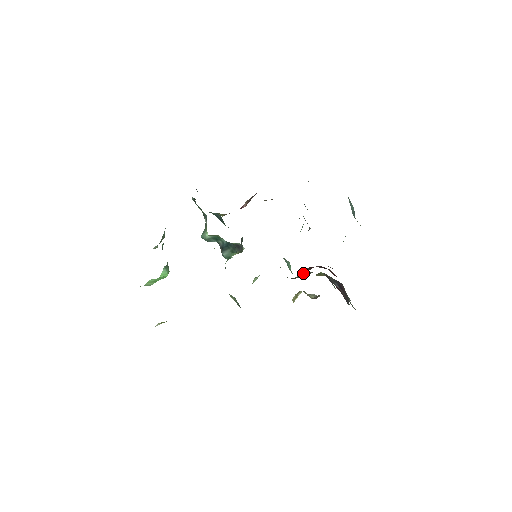
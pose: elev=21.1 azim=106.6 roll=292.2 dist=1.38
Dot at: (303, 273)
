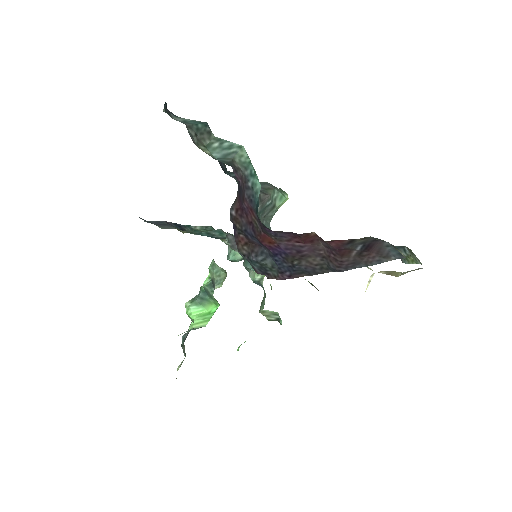
Dot at: occluded
